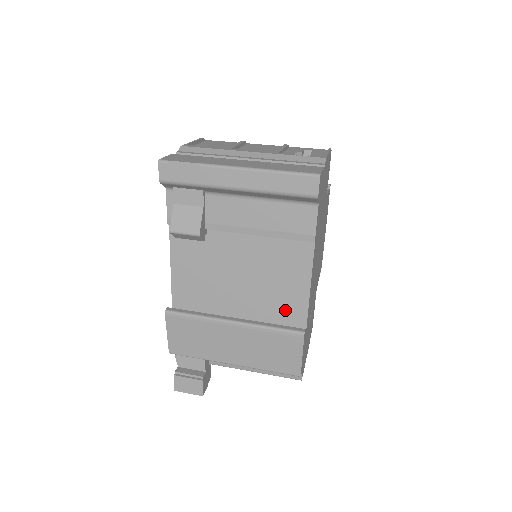
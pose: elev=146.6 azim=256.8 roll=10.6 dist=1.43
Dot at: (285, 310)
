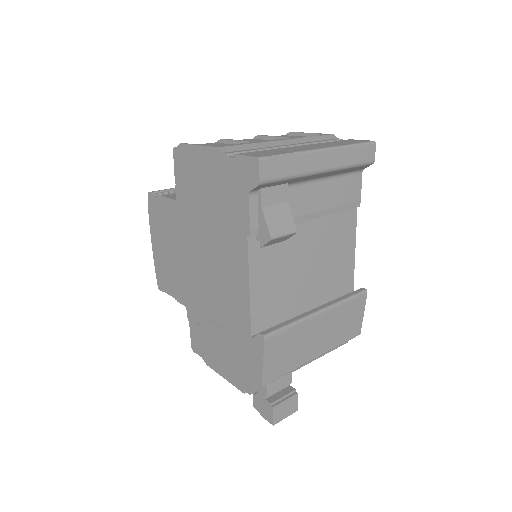
Dot at: (340, 281)
